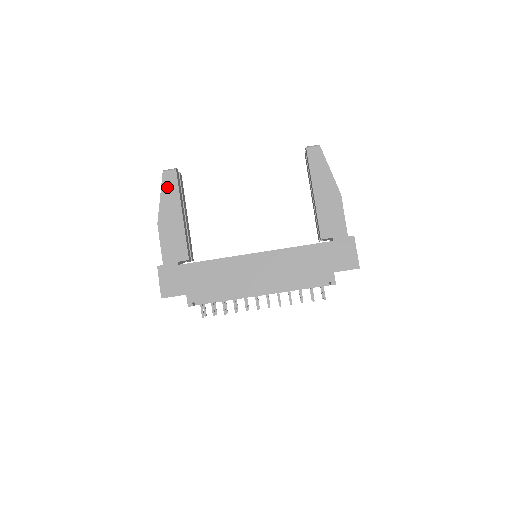
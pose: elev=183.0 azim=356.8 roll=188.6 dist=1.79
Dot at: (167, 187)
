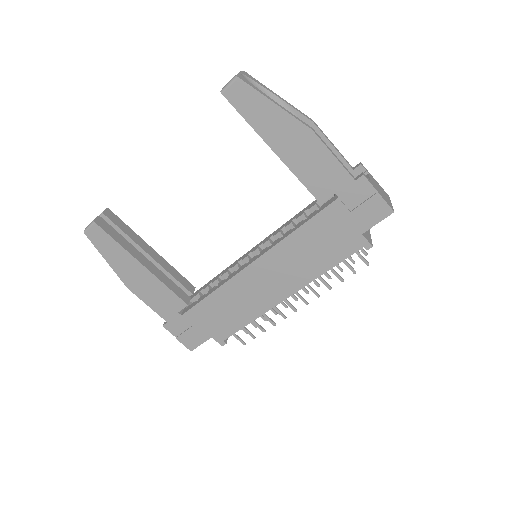
Dot at: (103, 247)
